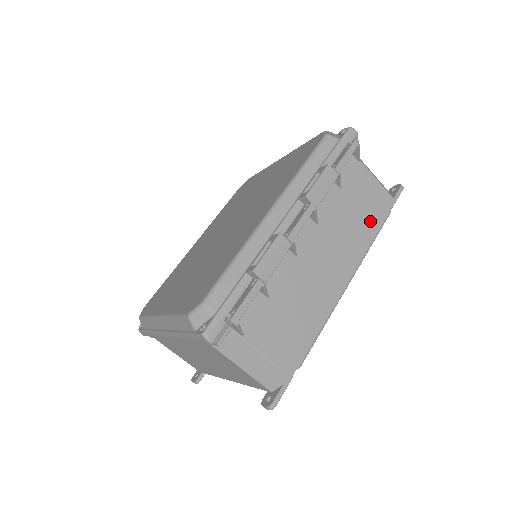
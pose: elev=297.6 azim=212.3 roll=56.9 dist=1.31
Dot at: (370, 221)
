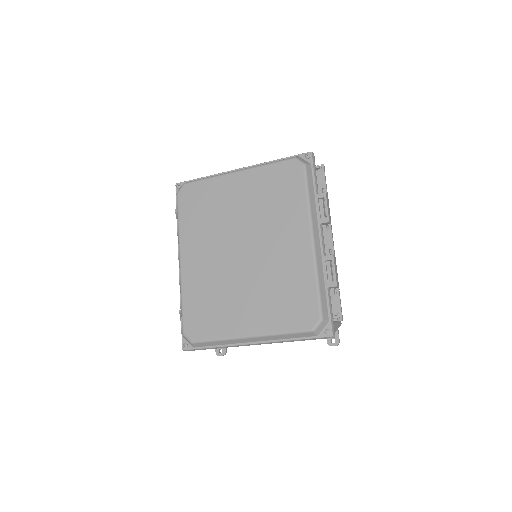
Dot at: occluded
